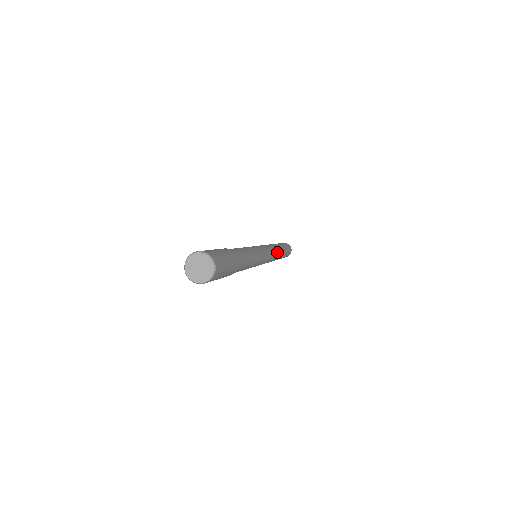
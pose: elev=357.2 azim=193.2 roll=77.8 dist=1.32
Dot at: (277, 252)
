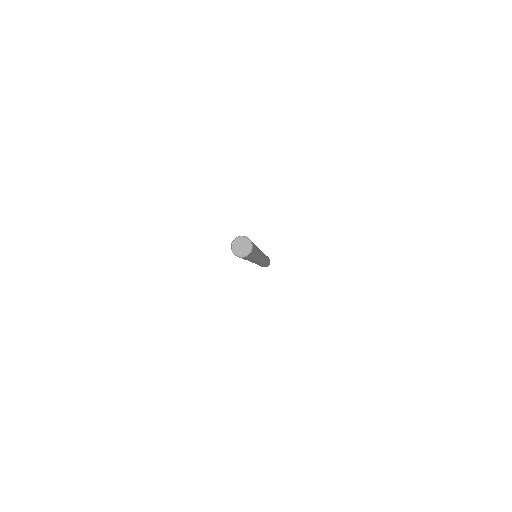
Dot at: occluded
